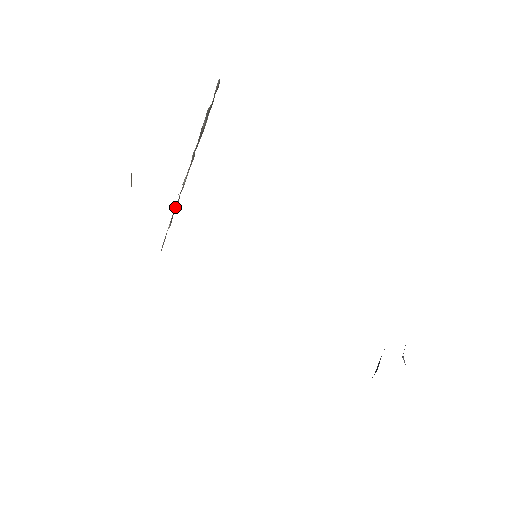
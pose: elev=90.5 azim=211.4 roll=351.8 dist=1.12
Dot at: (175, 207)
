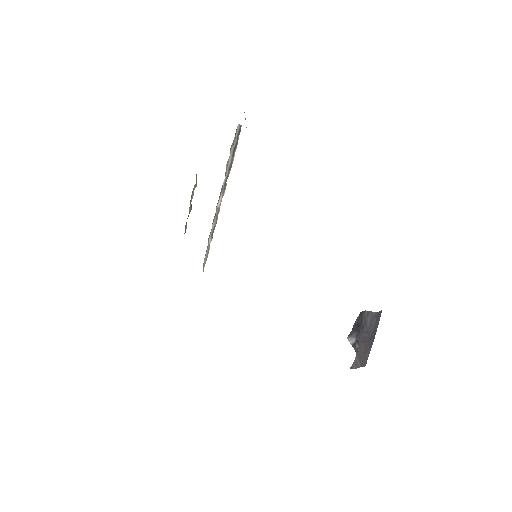
Dot at: (213, 225)
